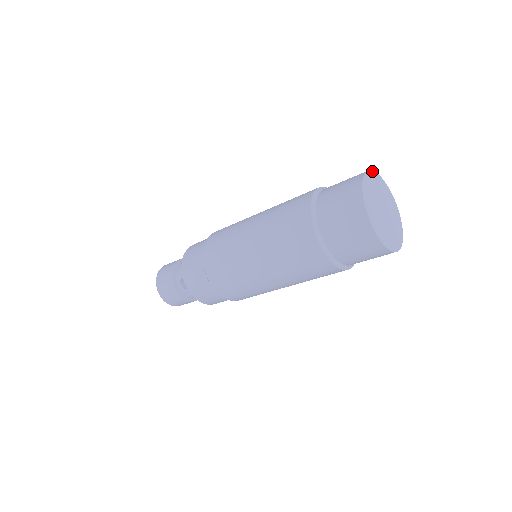
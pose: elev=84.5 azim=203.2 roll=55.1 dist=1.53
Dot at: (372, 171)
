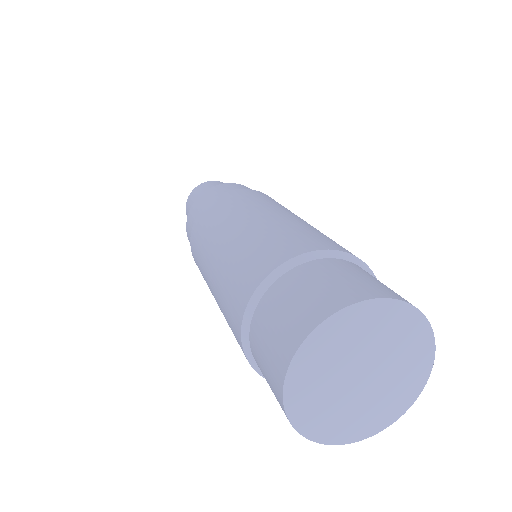
Dot at: (309, 335)
